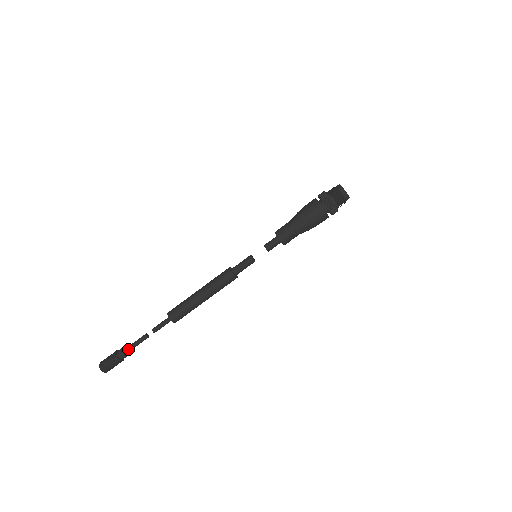
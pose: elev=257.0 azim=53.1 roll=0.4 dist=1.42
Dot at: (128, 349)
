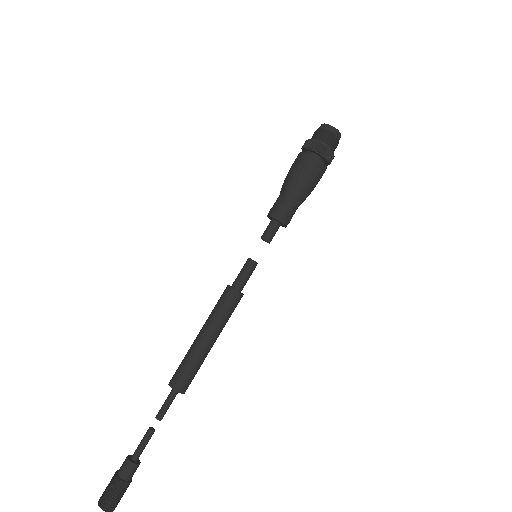
Dot at: (132, 461)
